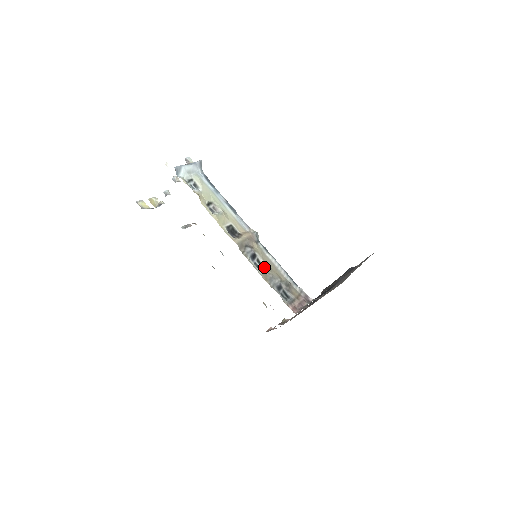
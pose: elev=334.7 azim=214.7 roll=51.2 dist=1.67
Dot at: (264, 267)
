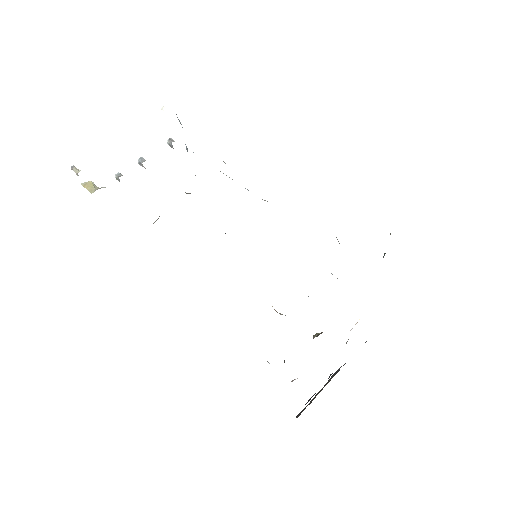
Dot at: occluded
